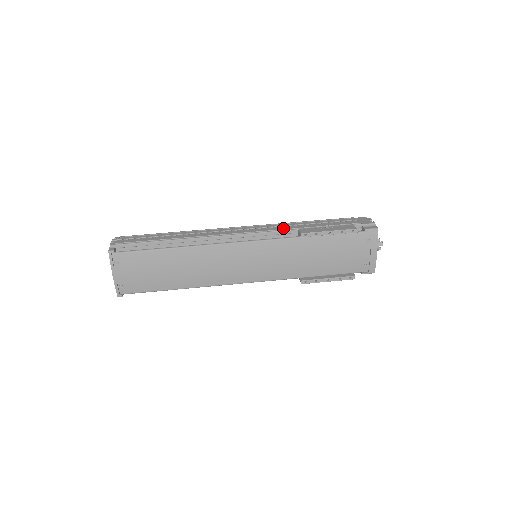
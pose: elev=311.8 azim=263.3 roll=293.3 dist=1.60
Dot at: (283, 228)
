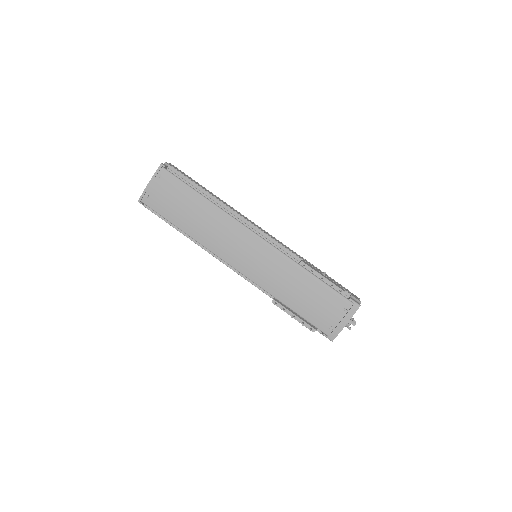
Dot at: (292, 251)
